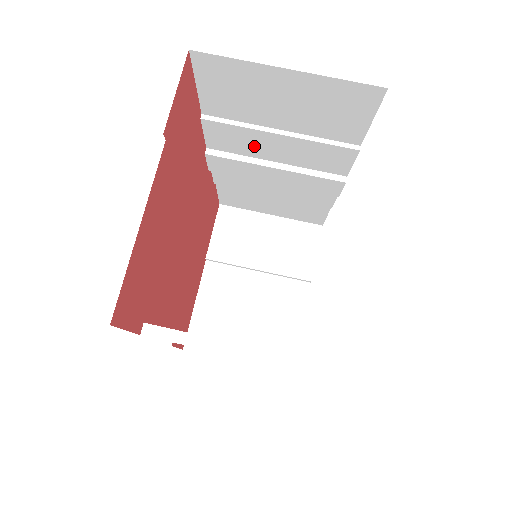
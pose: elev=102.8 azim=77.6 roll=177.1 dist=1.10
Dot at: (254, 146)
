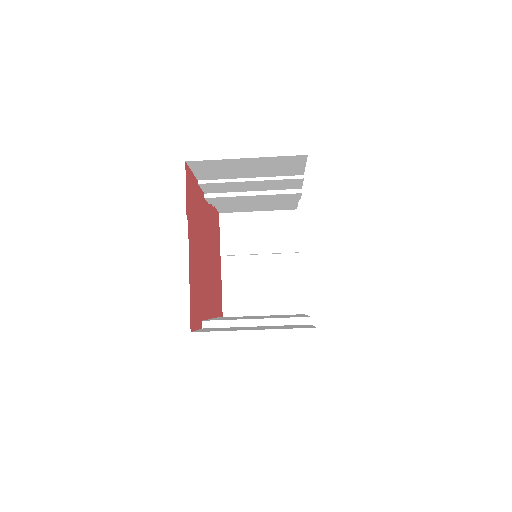
Dot at: (236, 188)
